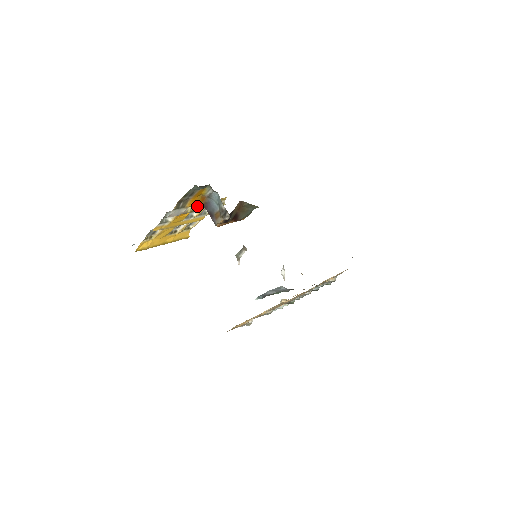
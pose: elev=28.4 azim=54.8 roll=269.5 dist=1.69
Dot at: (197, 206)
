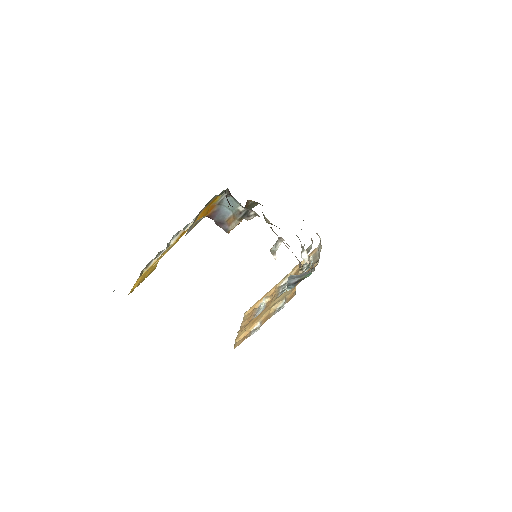
Dot at: (197, 220)
